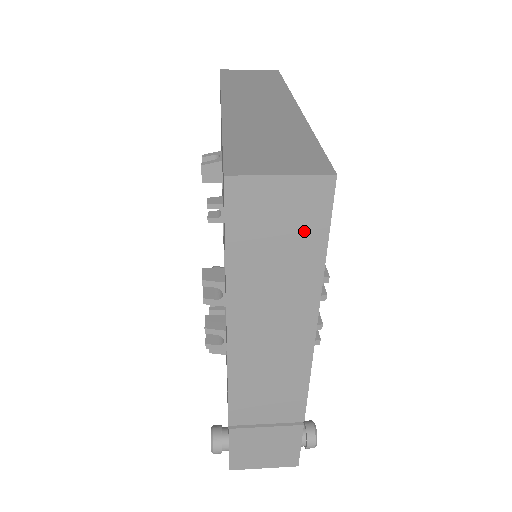
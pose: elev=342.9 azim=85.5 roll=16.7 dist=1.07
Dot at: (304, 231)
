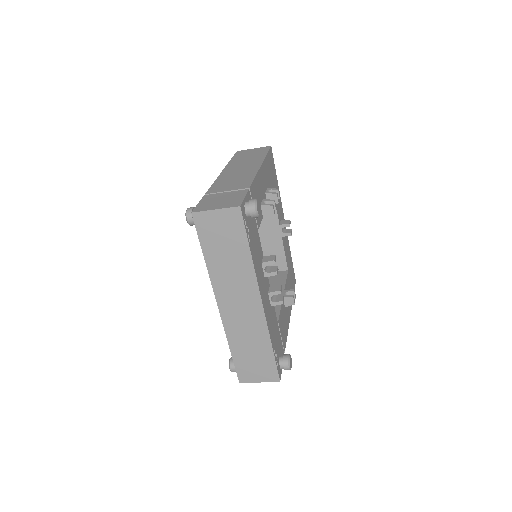
Dot at: (259, 153)
